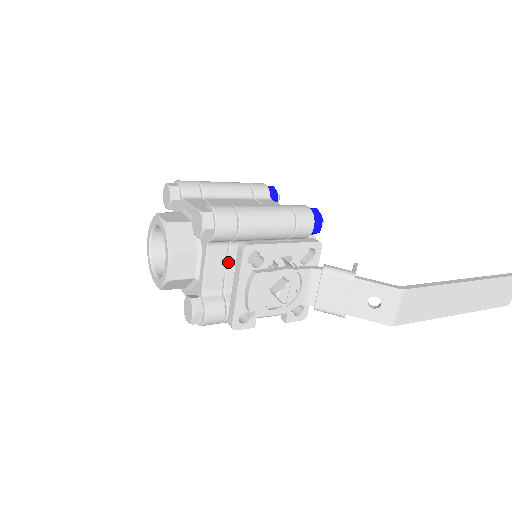
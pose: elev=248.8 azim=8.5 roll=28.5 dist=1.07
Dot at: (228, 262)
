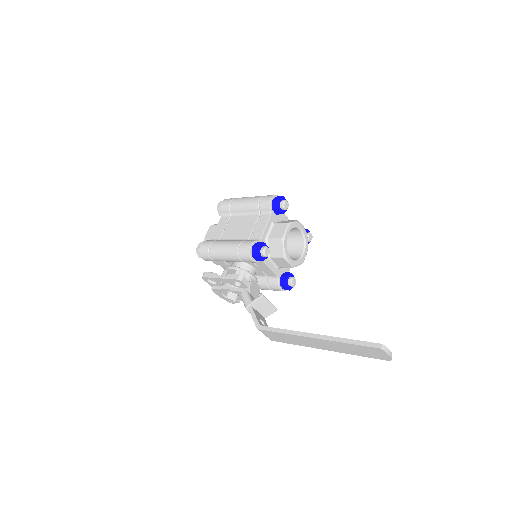
Dot at: (229, 265)
